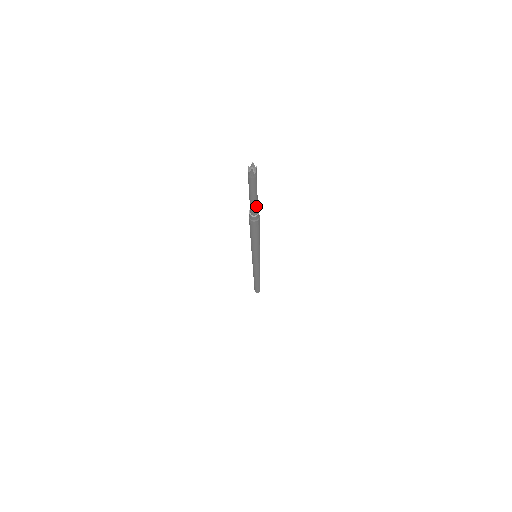
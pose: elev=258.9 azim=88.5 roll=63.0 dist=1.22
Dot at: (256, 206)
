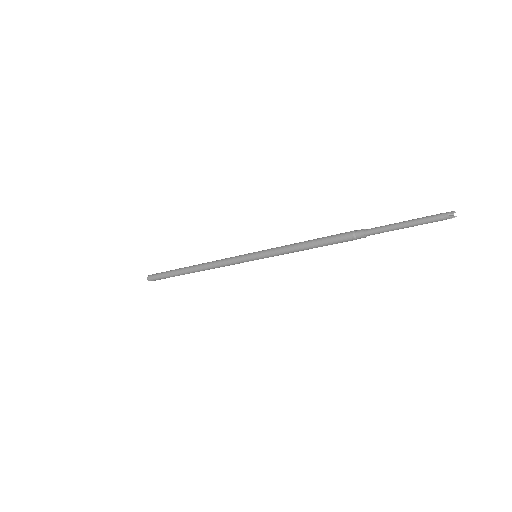
Dot at: occluded
